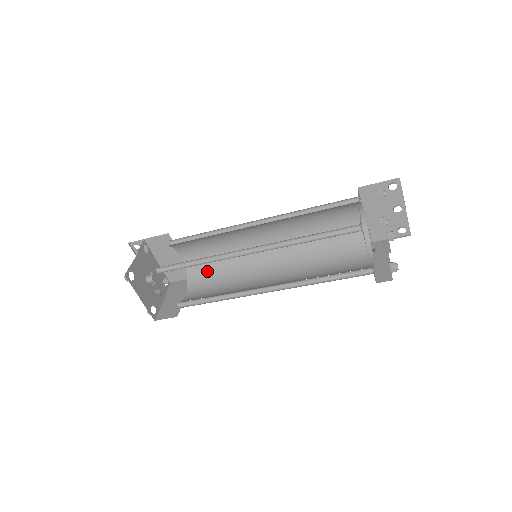
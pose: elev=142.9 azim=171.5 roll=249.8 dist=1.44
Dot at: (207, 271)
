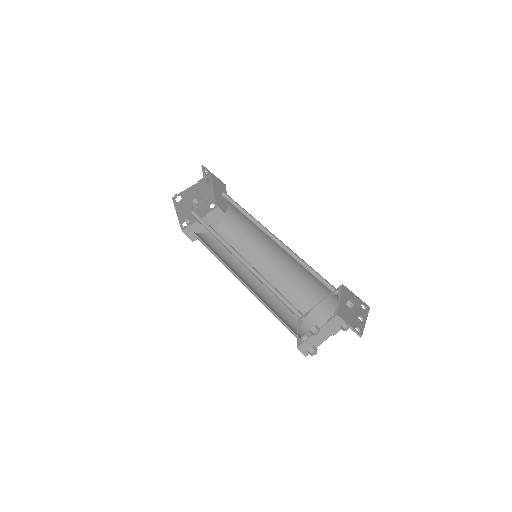
Dot at: (236, 226)
